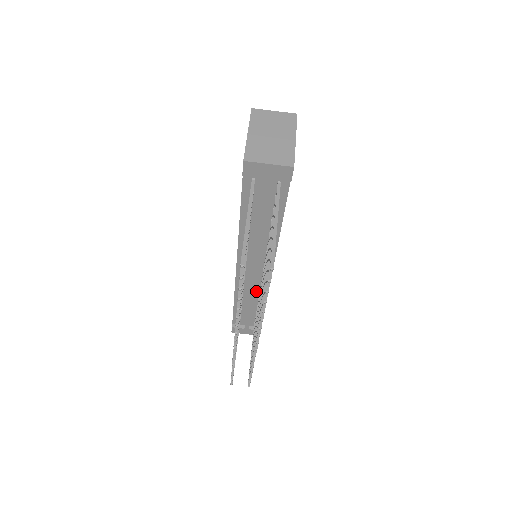
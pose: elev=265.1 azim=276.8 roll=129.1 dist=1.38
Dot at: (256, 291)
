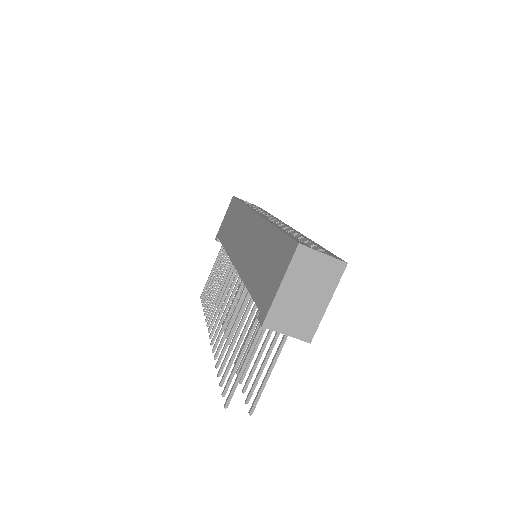
Dot at: occluded
